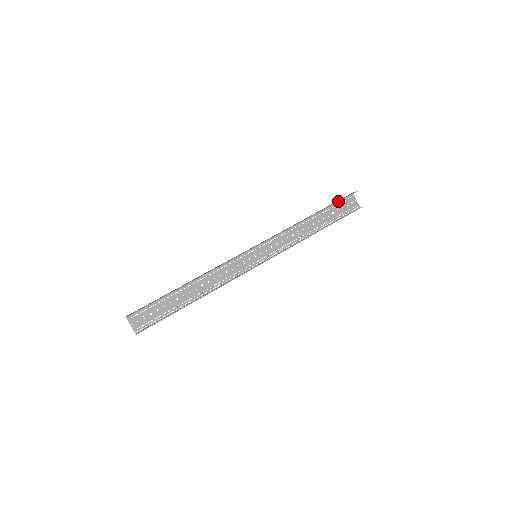
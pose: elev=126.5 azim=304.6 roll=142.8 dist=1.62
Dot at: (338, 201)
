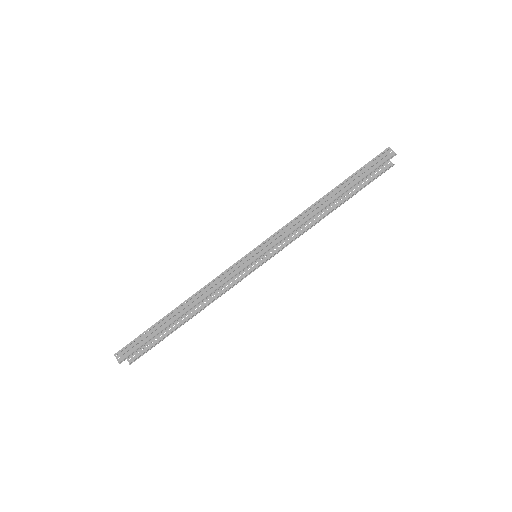
Dot at: occluded
